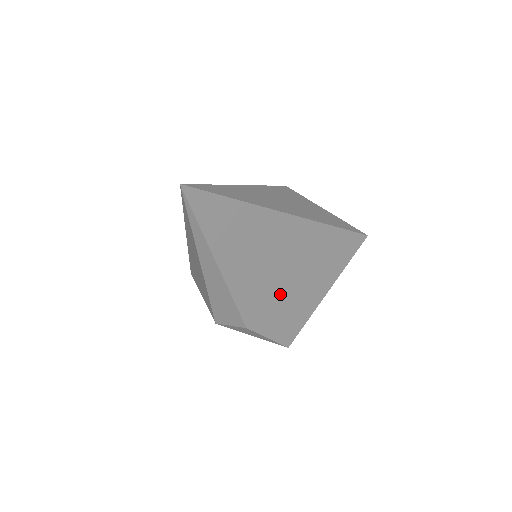
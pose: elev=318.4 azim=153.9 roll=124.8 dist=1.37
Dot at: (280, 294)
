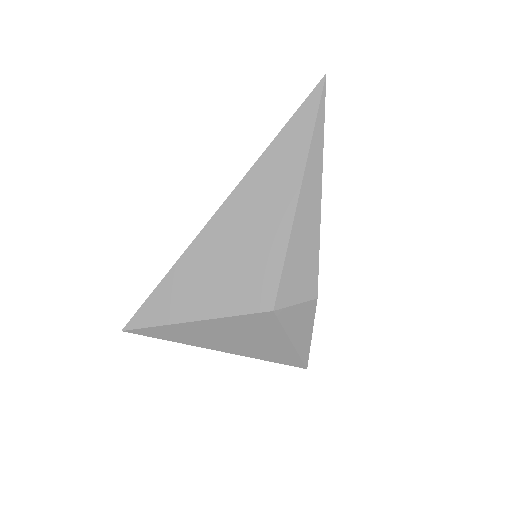
Dot at: occluded
